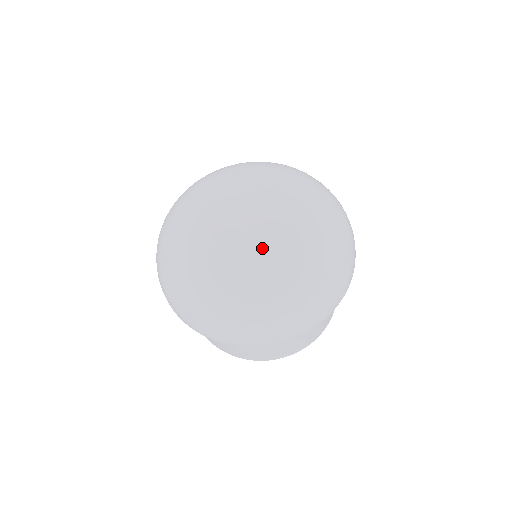
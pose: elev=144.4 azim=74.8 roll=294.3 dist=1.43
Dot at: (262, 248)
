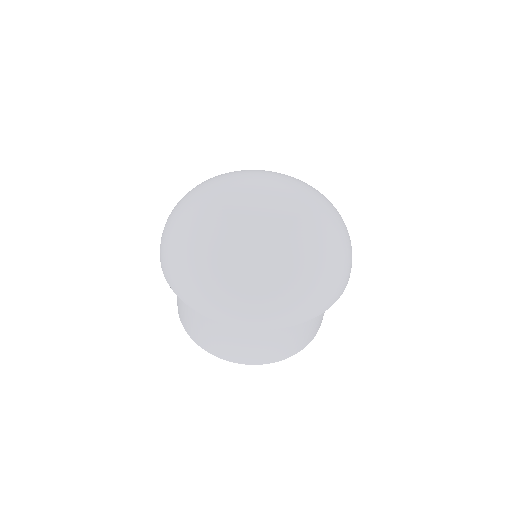
Dot at: (289, 226)
